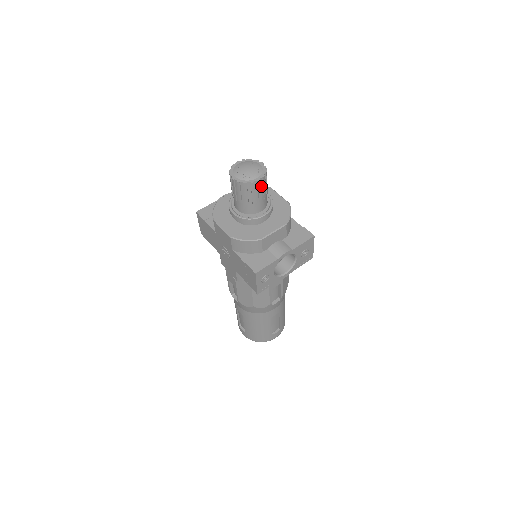
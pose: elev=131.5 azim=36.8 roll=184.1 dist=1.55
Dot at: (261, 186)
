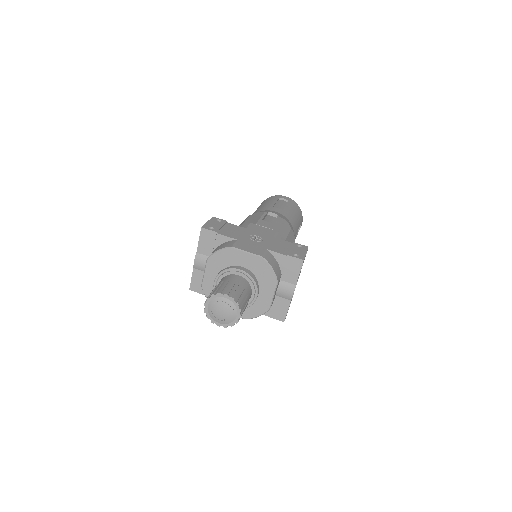
Dot at: (242, 308)
